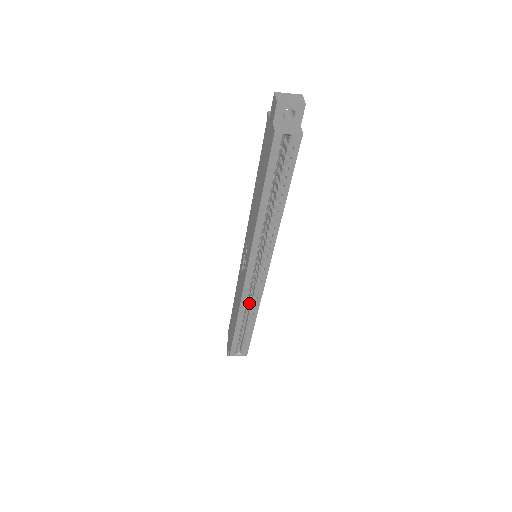
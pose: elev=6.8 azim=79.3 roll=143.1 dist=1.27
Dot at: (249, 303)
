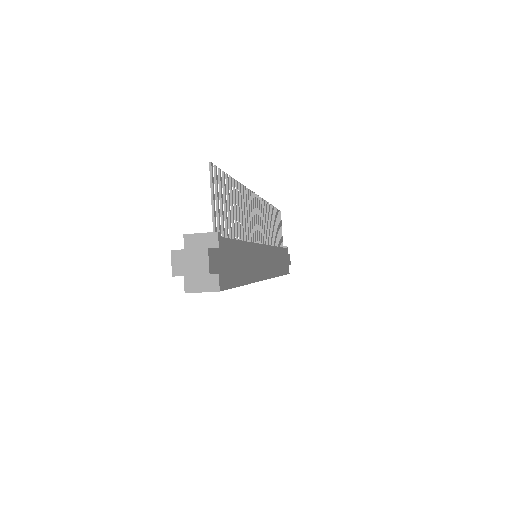
Dot at: occluded
